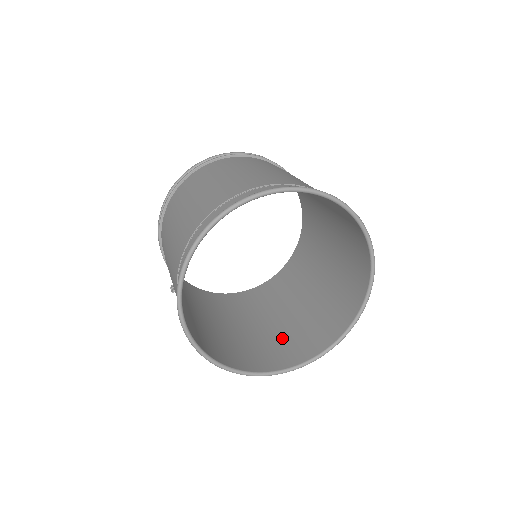
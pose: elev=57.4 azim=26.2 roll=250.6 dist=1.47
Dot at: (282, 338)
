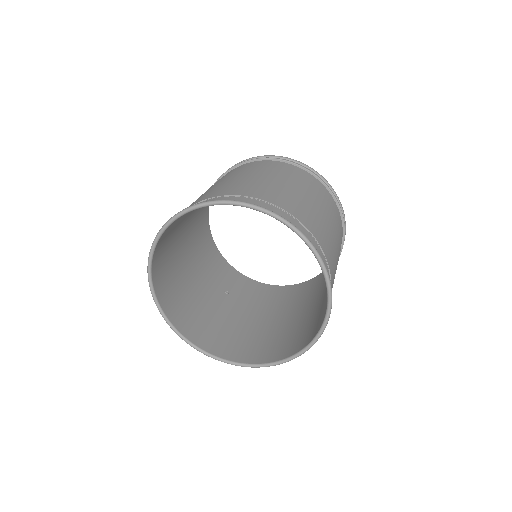
Dot at: (301, 327)
